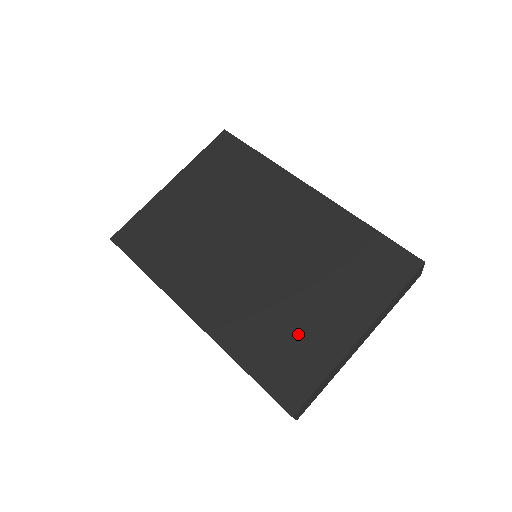
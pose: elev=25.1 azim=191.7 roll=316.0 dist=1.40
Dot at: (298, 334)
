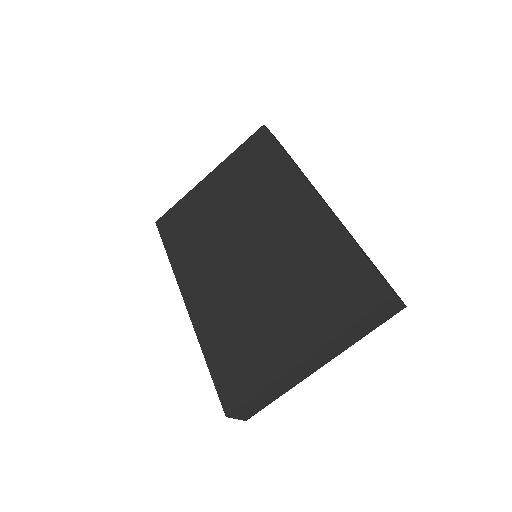
Dot at: (255, 341)
